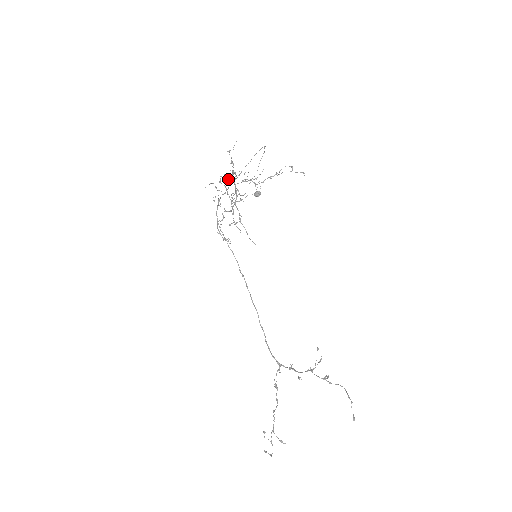
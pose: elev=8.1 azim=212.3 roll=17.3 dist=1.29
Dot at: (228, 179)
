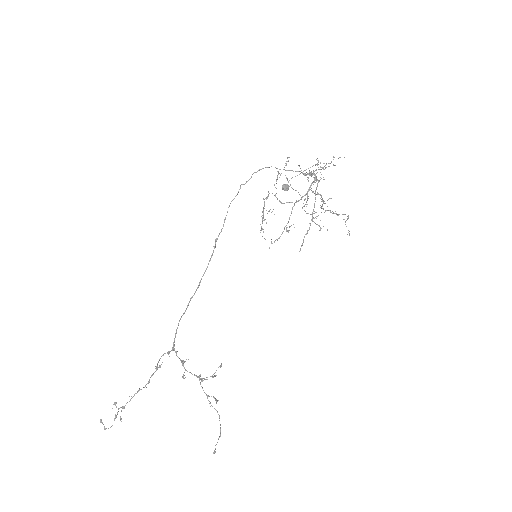
Dot at: occluded
